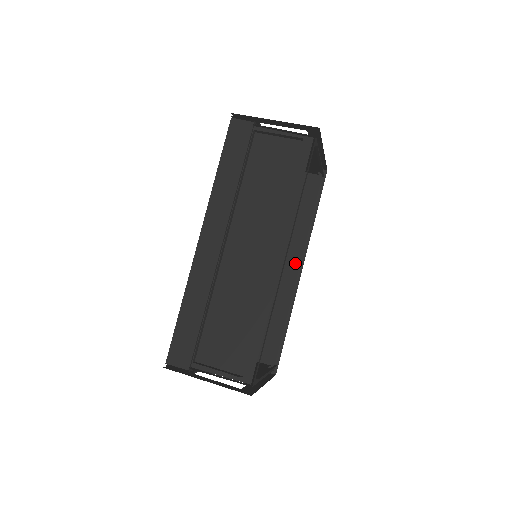
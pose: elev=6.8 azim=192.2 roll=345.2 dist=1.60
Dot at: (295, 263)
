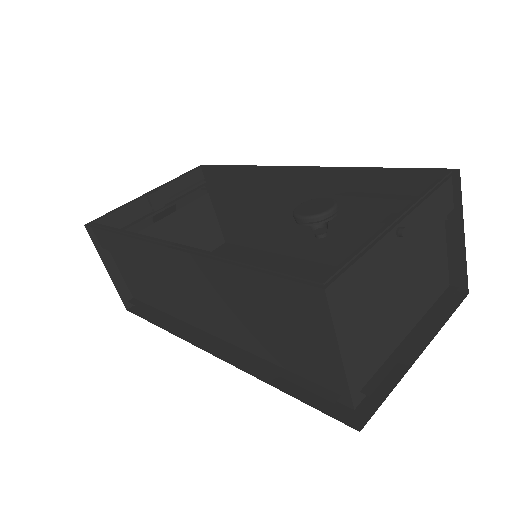
Dot at: (317, 261)
